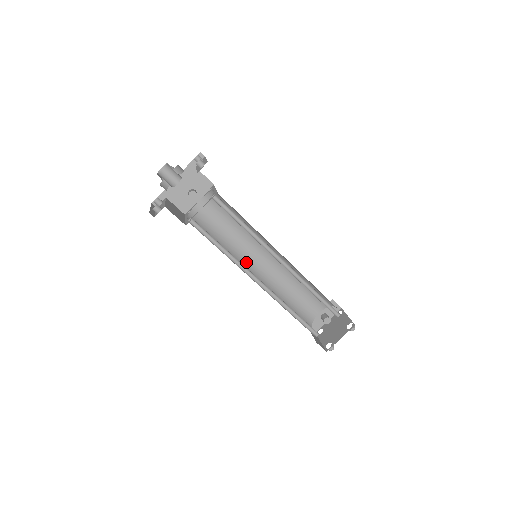
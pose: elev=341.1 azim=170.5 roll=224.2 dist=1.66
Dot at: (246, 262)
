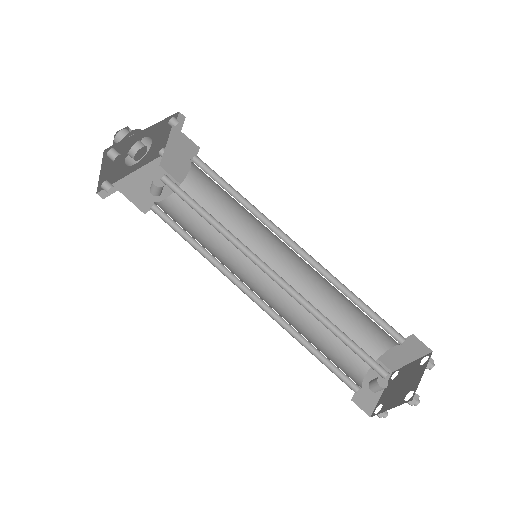
Dot at: (240, 279)
